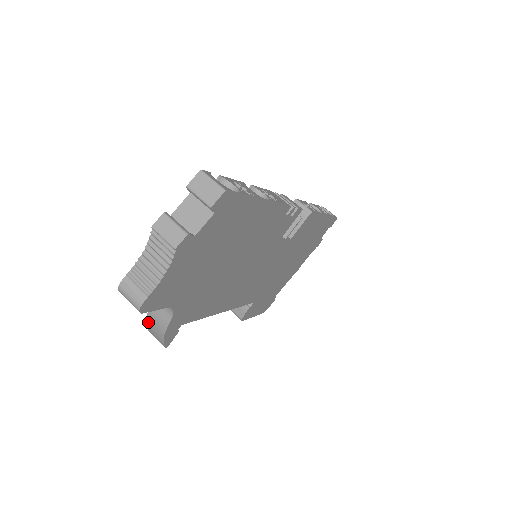
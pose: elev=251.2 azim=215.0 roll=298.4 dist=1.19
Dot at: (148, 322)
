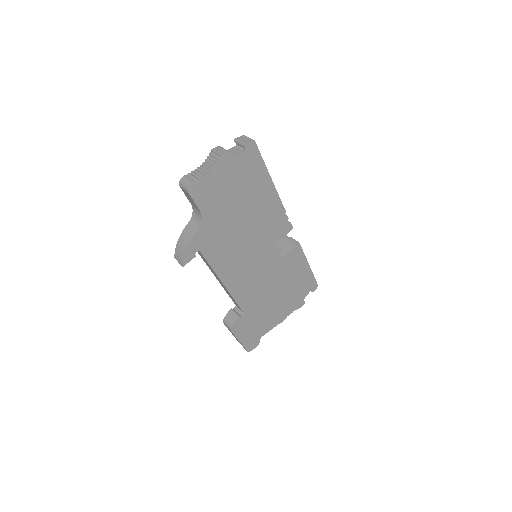
Dot at: (179, 241)
